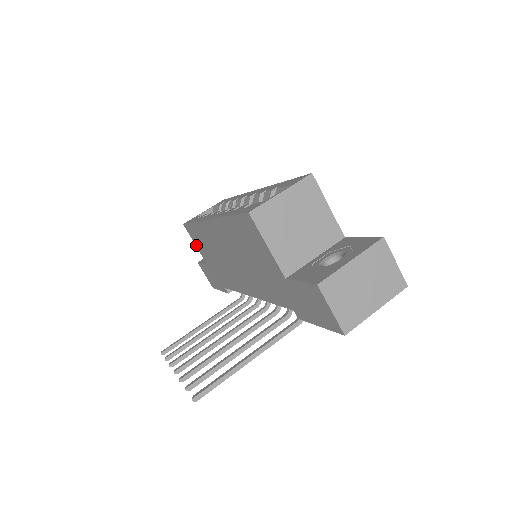
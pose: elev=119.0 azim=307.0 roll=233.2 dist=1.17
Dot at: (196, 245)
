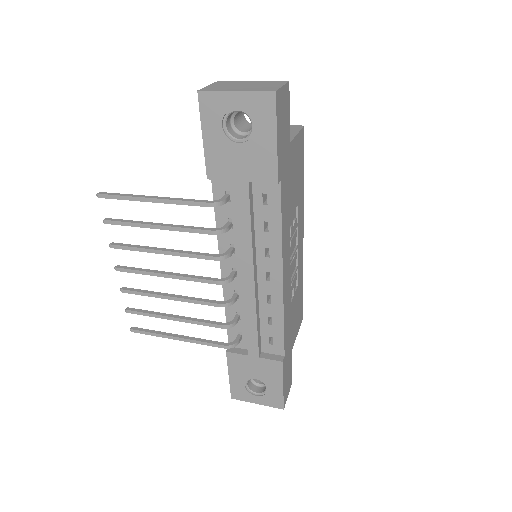
Dot at: occluded
